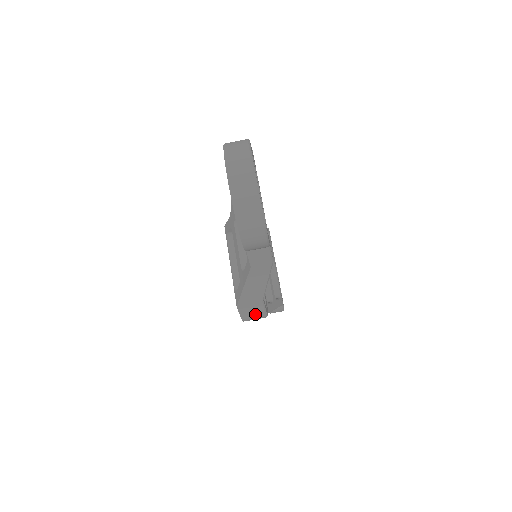
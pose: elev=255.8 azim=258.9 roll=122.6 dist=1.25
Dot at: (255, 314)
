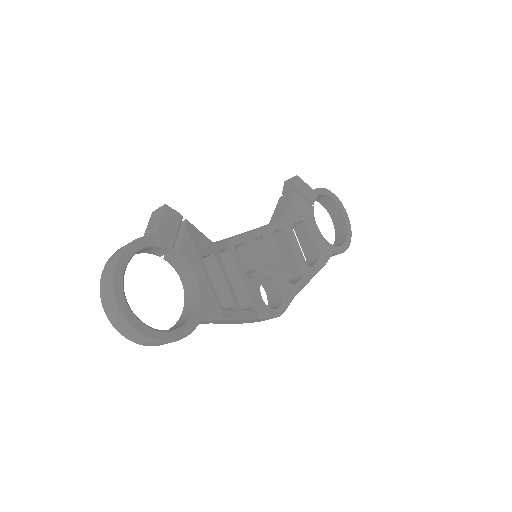
Dot at: (266, 319)
